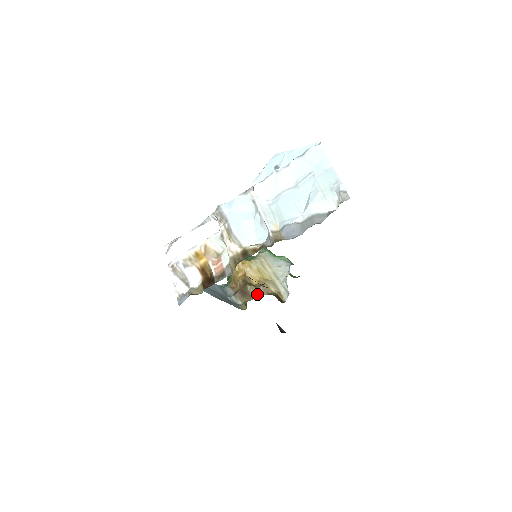
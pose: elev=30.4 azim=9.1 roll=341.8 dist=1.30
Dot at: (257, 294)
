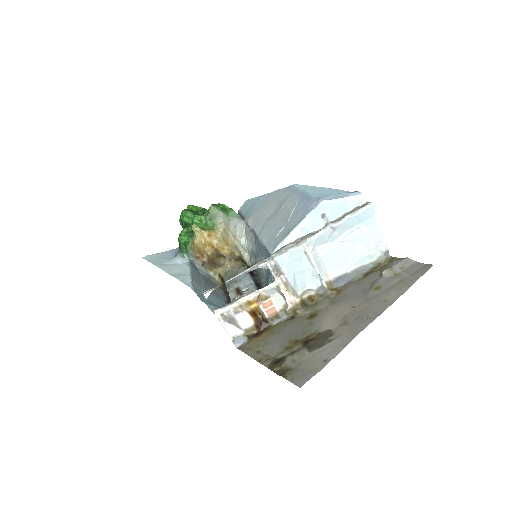
Dot at: (228, 264)
